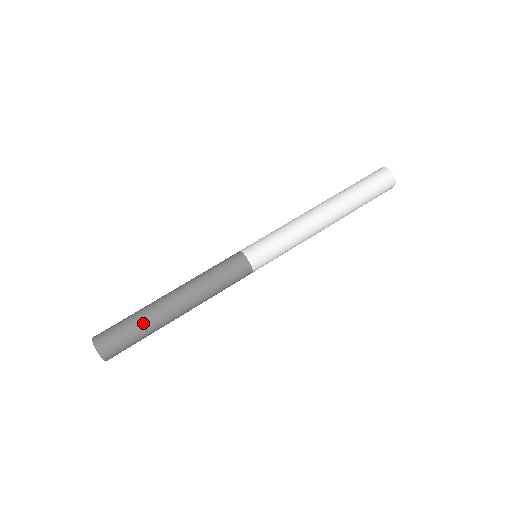
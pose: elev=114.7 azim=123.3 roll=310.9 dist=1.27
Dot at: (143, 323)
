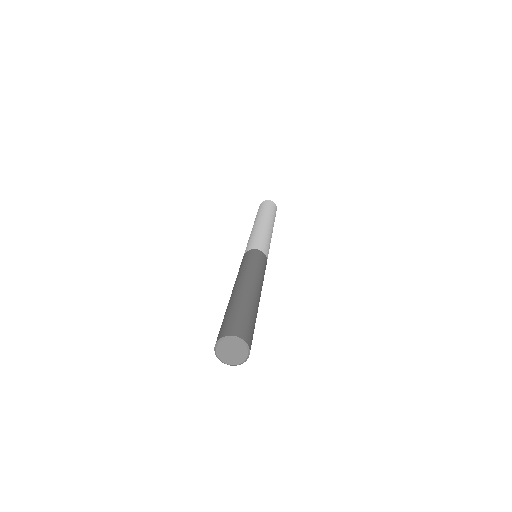
Dot at: (244, 304)
